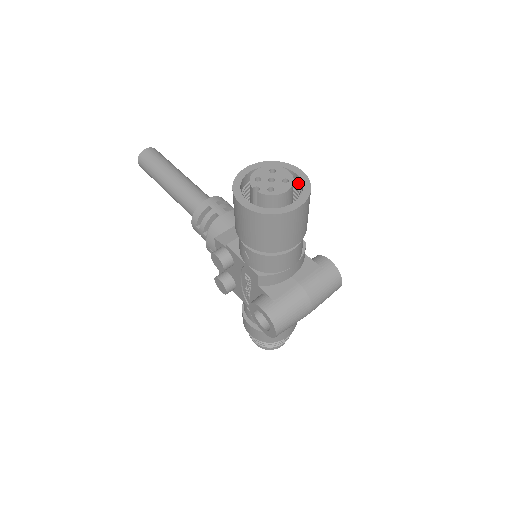
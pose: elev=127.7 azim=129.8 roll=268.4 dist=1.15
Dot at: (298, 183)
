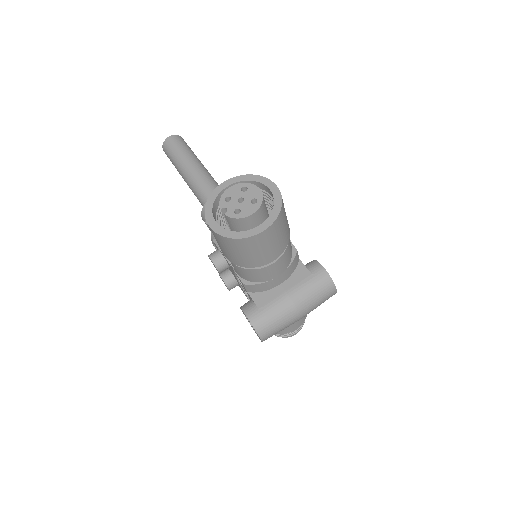
Dot at: (273, 199)
